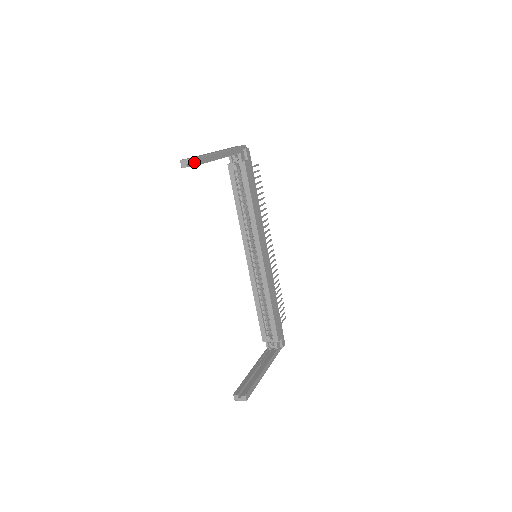
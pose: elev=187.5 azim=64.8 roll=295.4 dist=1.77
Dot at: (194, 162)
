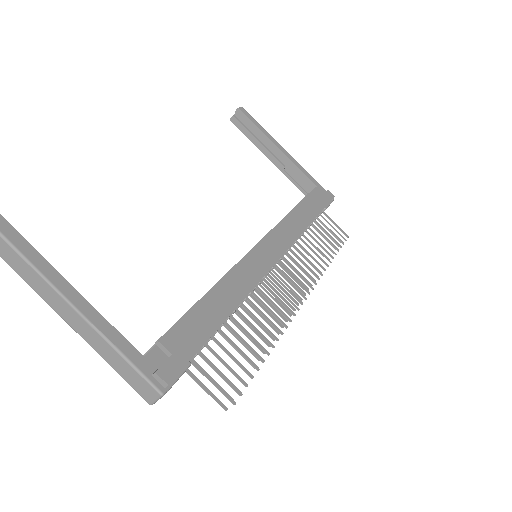
Dot at: (240, 108)
